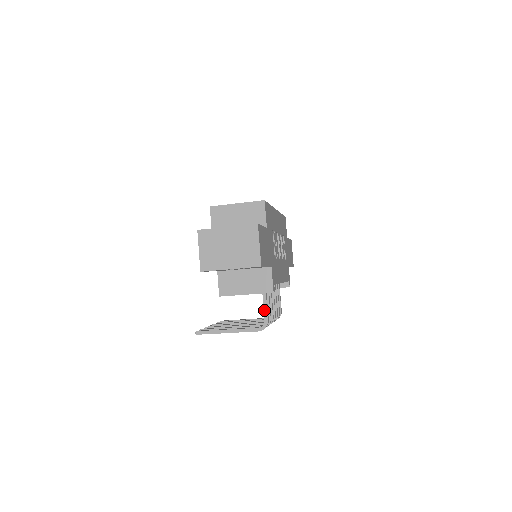
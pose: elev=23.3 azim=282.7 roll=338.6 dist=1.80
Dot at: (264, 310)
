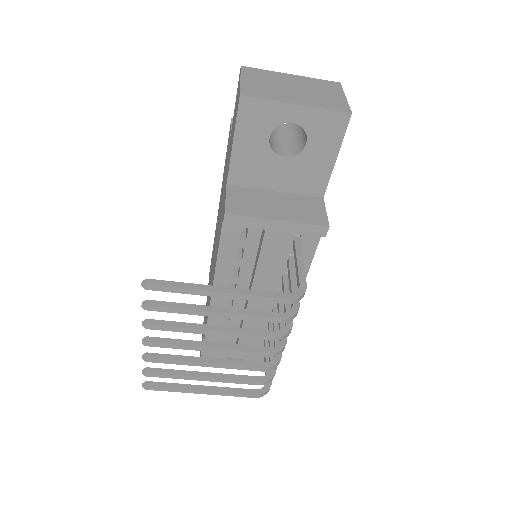
Dot at: (299, 269)
